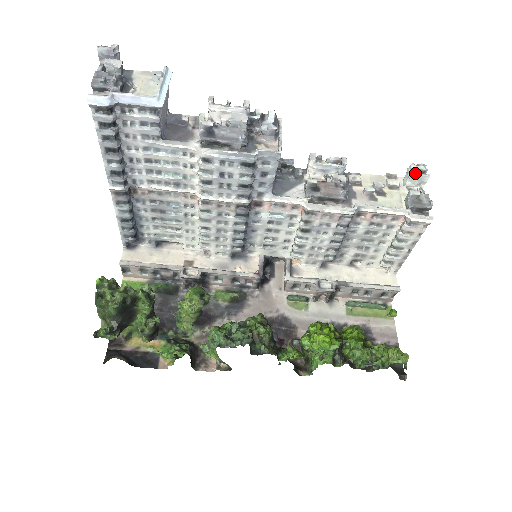
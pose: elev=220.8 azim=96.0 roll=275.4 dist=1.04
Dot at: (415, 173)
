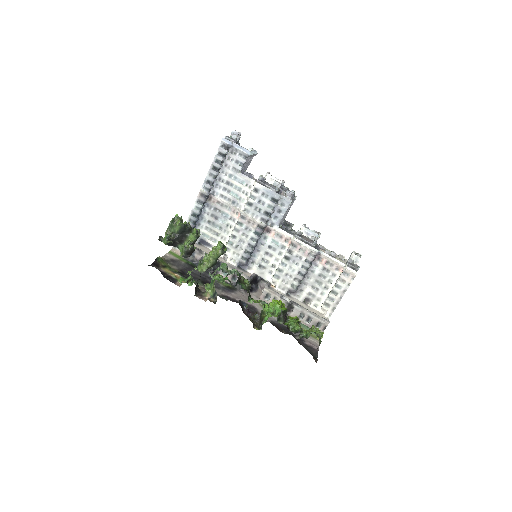
Dot at: (354, 253)
